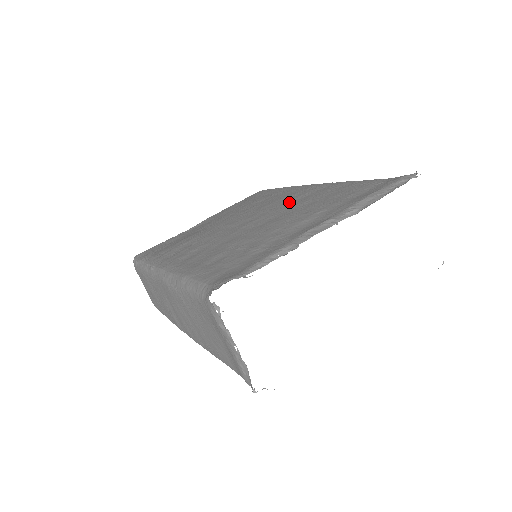
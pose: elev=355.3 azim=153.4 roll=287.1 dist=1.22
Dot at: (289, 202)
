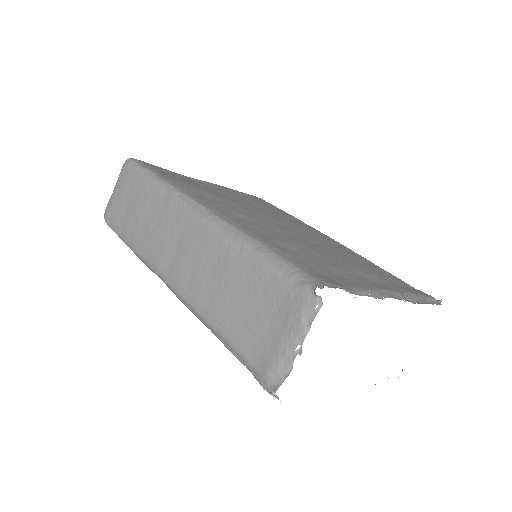
Dot at: (325, 240)
